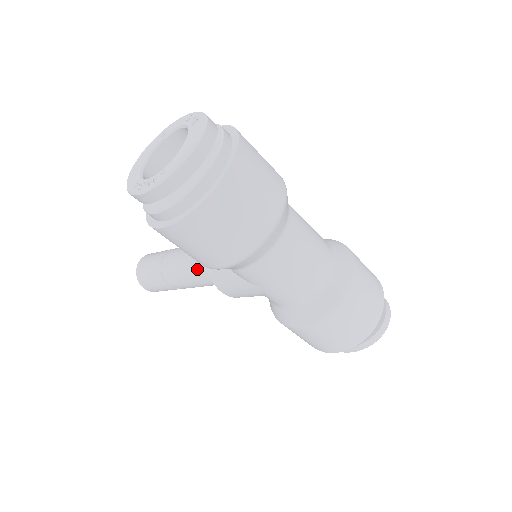
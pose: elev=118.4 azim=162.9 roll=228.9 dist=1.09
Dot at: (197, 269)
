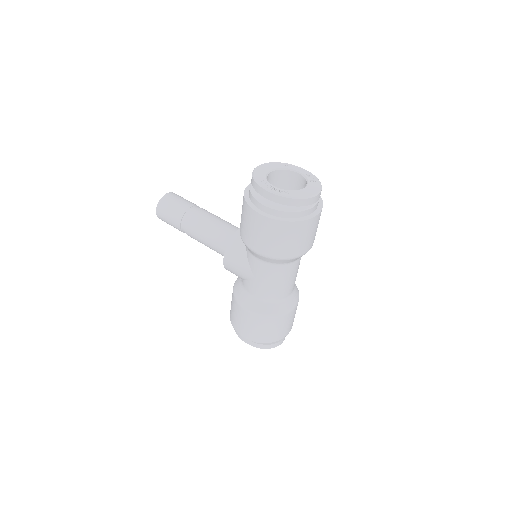
Dot at: (216, 234)
